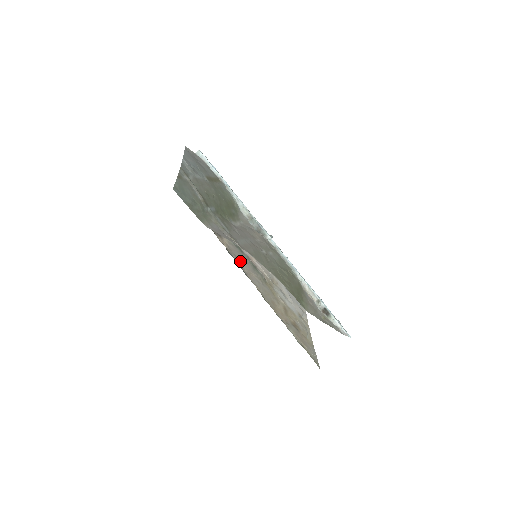
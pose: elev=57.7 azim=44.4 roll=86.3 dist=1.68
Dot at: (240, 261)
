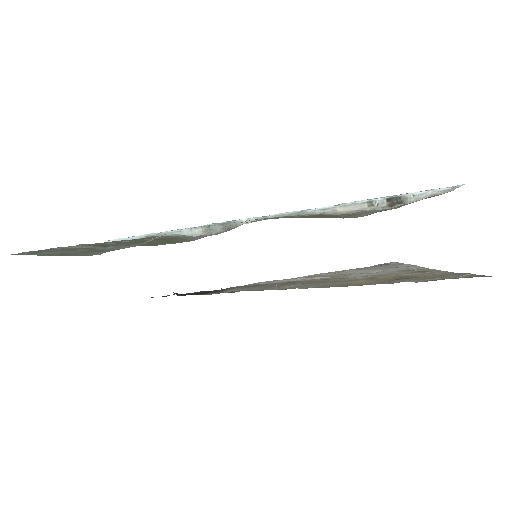
Dot at: occluded
